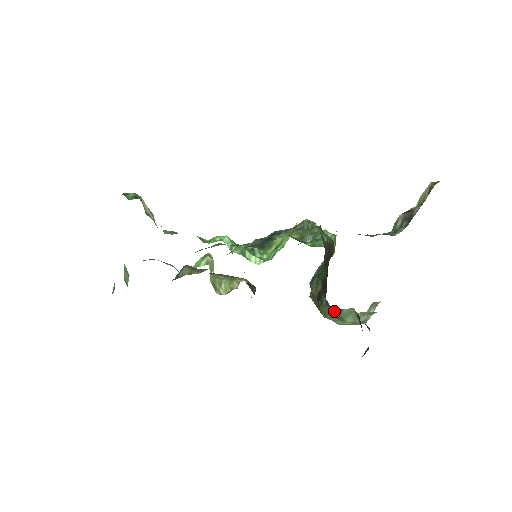
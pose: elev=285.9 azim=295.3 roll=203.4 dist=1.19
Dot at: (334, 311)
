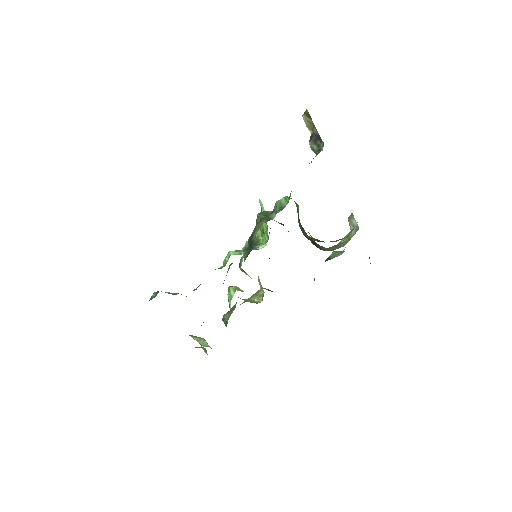
Dot at: occluded
